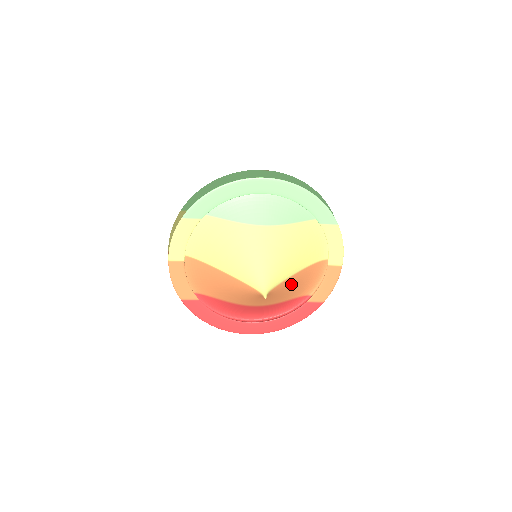
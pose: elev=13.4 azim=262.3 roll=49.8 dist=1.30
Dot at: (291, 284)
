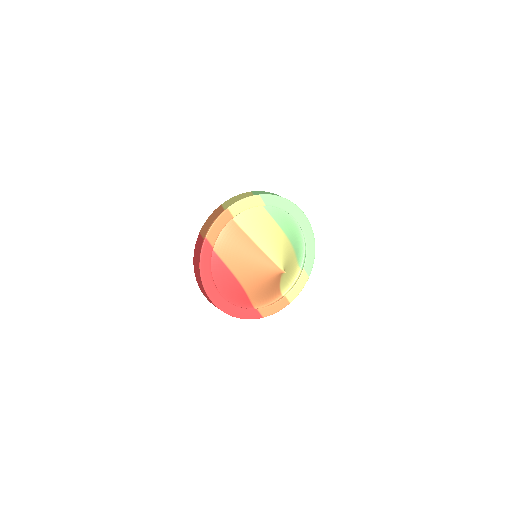
Dot at: (273, 286)
